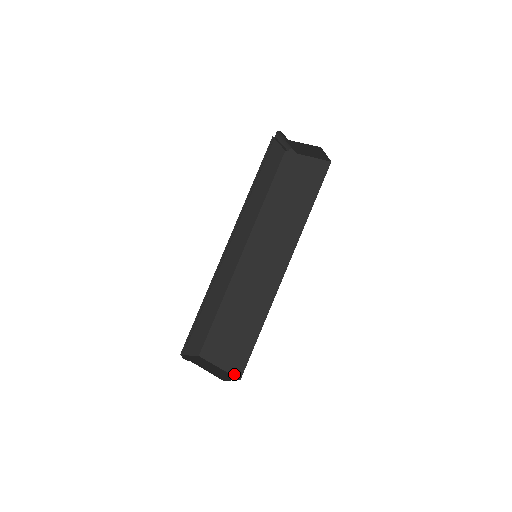
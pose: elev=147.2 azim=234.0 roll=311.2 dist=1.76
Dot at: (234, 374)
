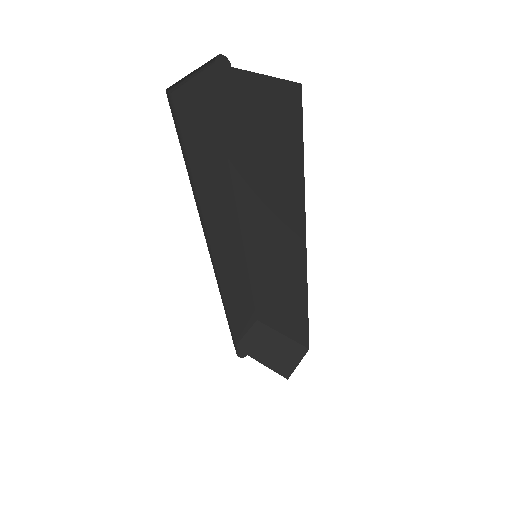
Dot at: (300, 343)
